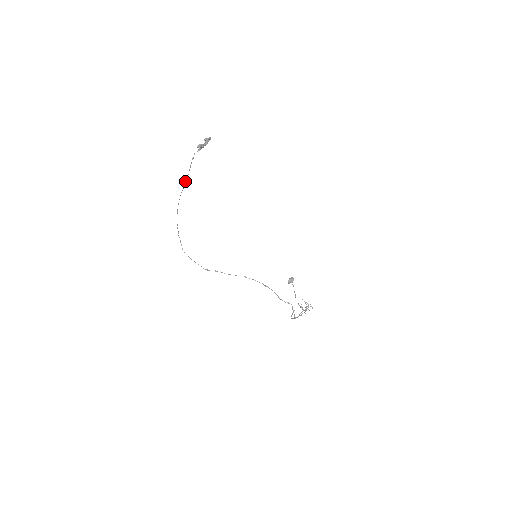
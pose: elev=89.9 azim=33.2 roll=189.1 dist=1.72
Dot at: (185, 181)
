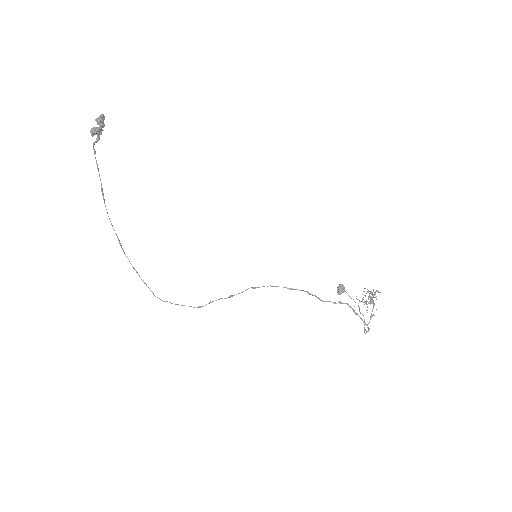
Dot at: occluded
